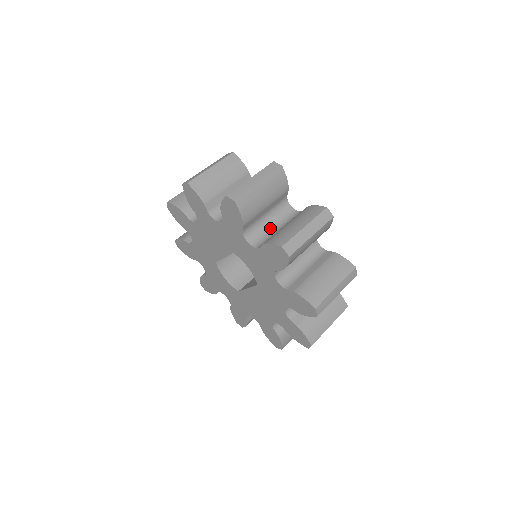
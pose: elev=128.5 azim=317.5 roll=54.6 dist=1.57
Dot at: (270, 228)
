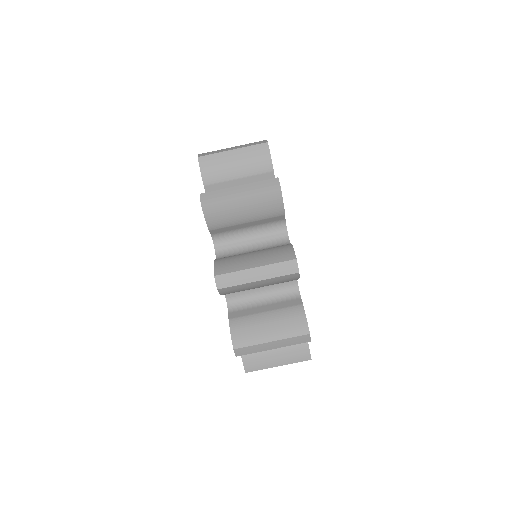
Dot at: occluded
